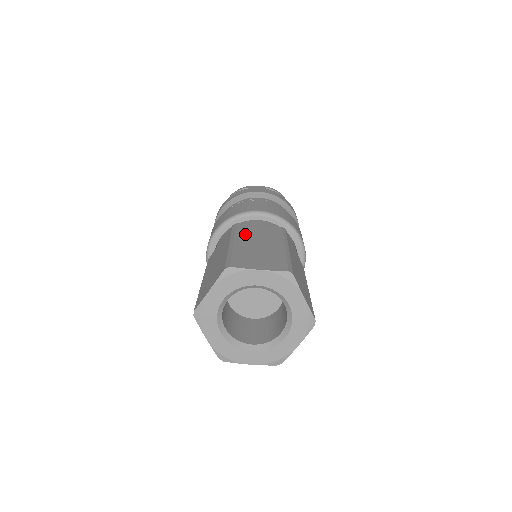
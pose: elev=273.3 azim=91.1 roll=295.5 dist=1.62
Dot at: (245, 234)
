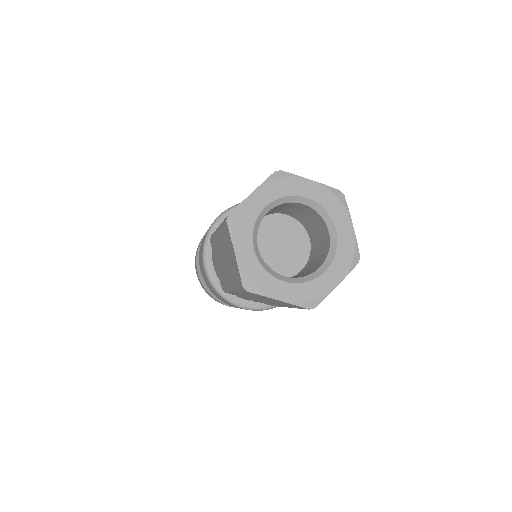
Dot at: occluded
